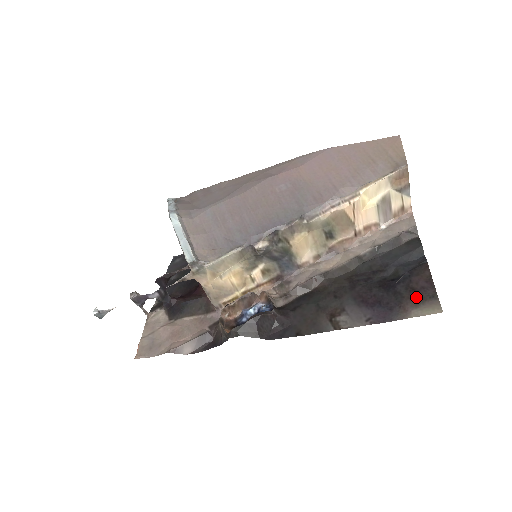
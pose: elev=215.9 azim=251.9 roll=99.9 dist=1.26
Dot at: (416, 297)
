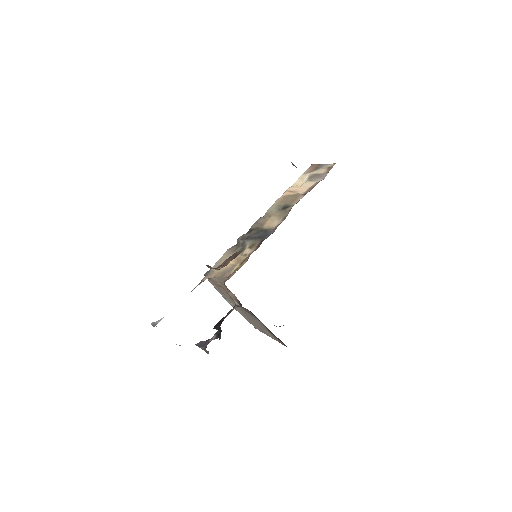
Dot at: occluded
